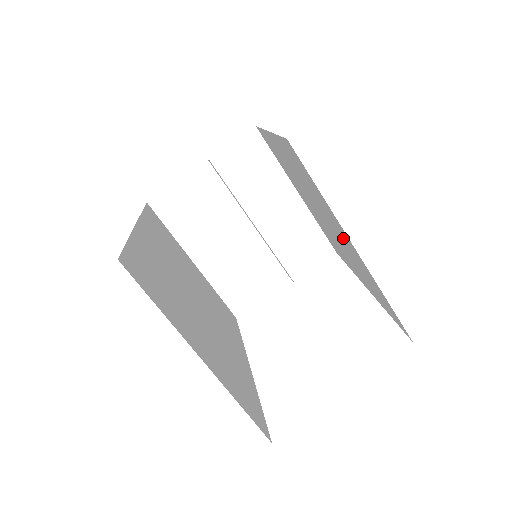
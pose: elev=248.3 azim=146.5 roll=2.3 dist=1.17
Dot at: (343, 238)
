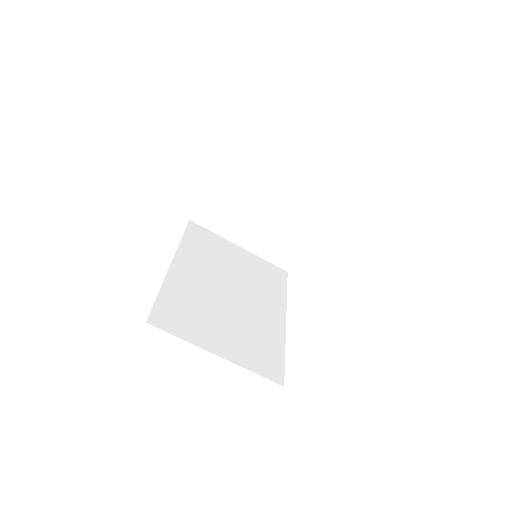
Dot at: occluded
